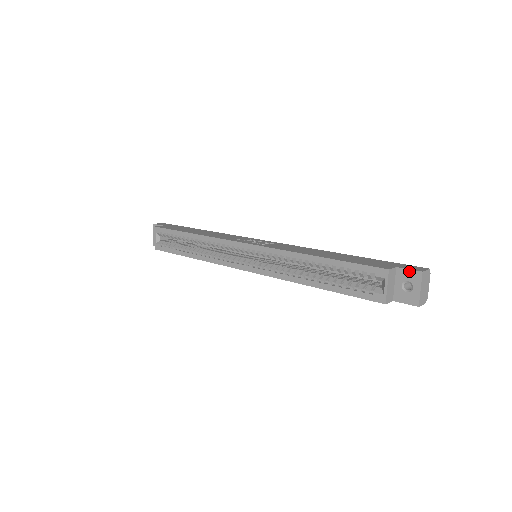
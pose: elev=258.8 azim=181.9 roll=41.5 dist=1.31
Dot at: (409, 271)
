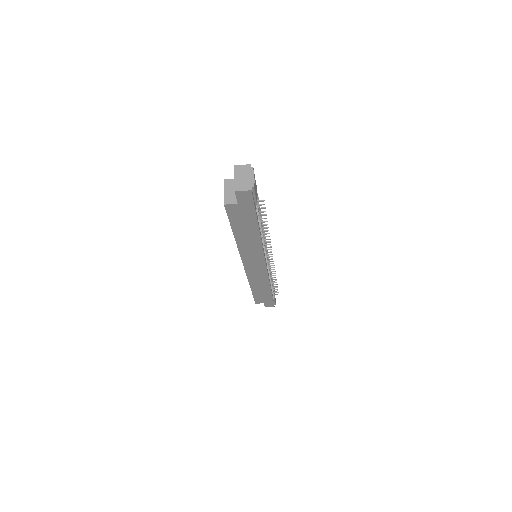
Dot at: occluded
